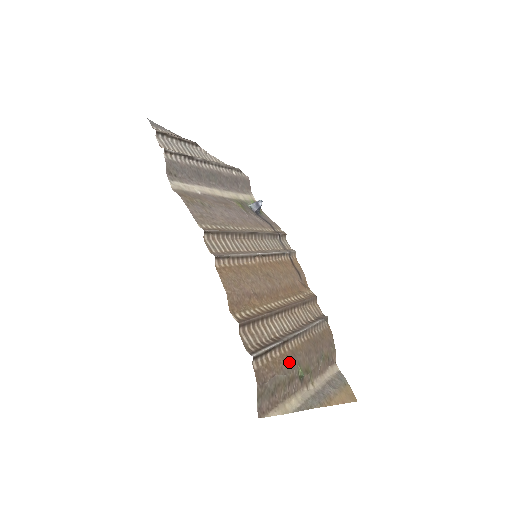
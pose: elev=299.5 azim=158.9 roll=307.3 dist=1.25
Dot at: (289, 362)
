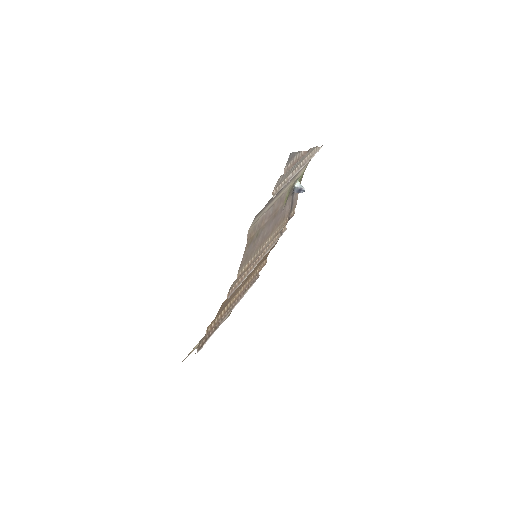
Dot at: occluded
